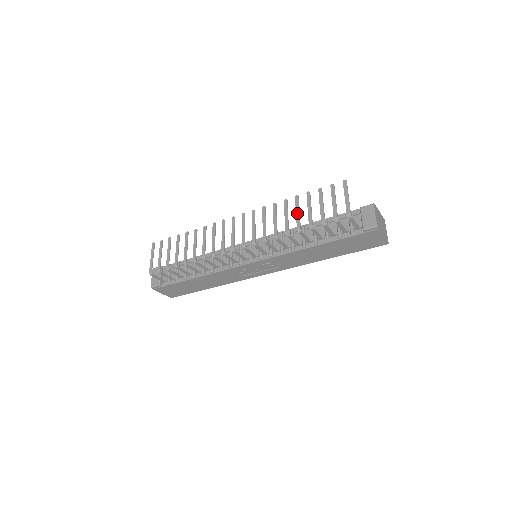
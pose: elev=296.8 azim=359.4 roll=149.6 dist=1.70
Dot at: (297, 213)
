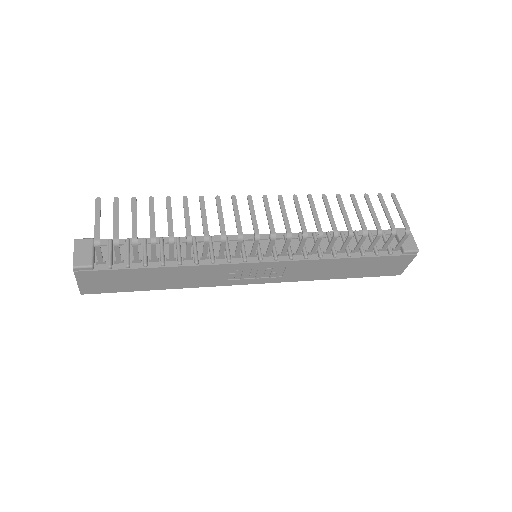
Dot at: (344, 213)
